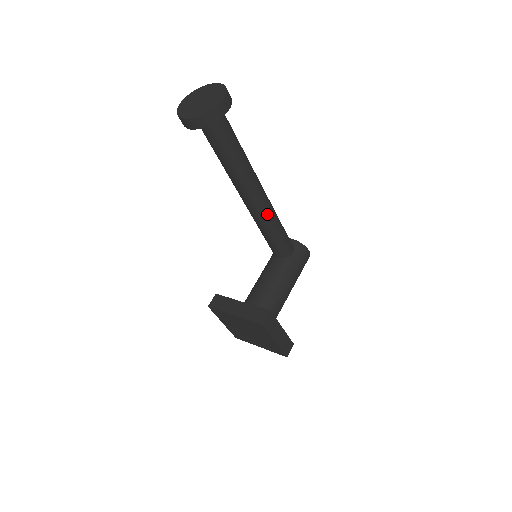
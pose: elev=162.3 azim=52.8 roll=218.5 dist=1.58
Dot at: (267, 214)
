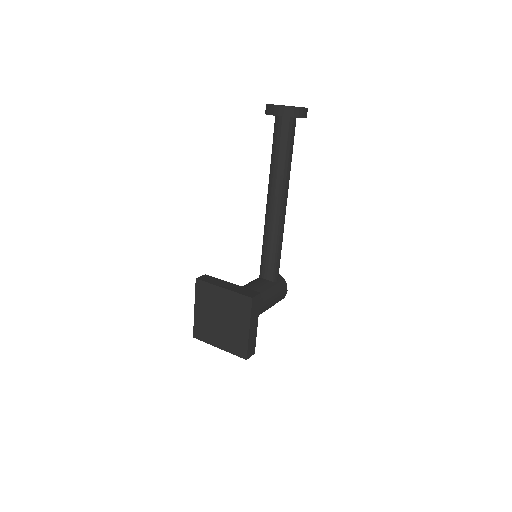
Dot at: (280, 226)
